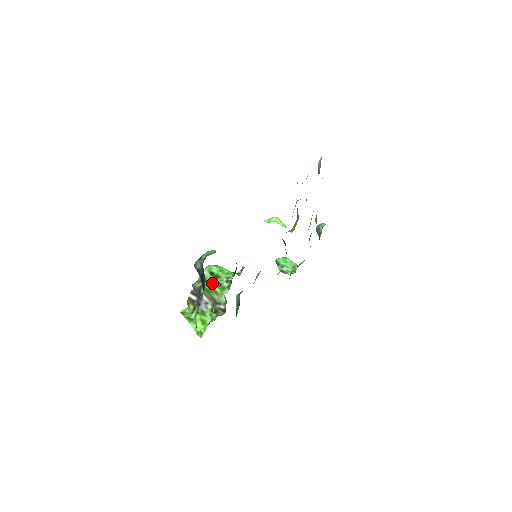
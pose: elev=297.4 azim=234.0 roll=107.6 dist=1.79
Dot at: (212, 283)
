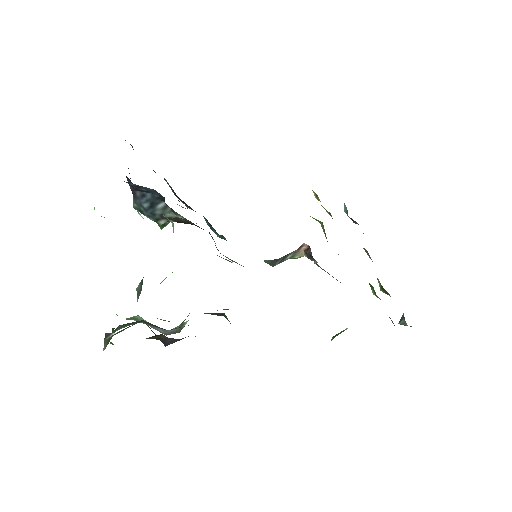
Dot at: occluded
